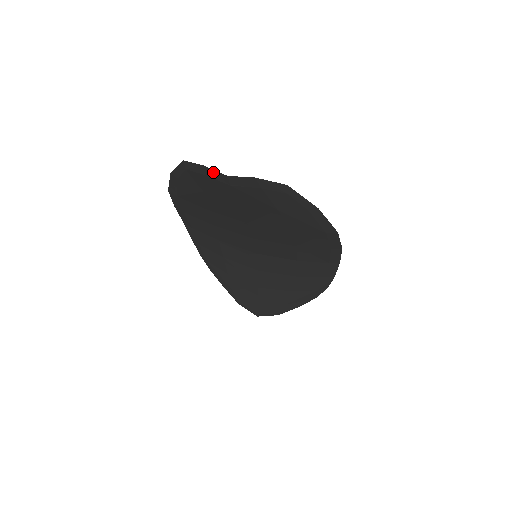
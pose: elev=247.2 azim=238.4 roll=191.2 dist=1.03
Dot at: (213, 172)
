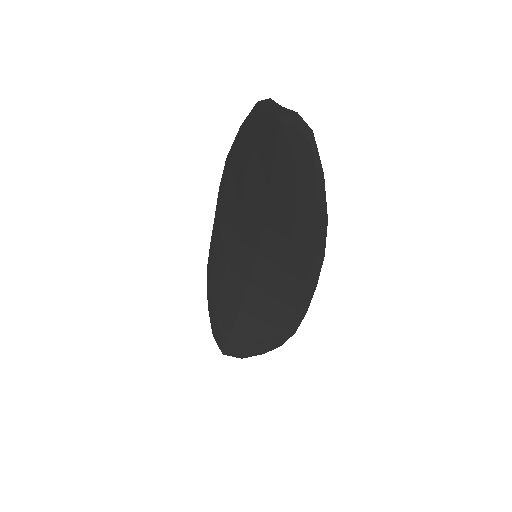
Dot at: (274, 105)
